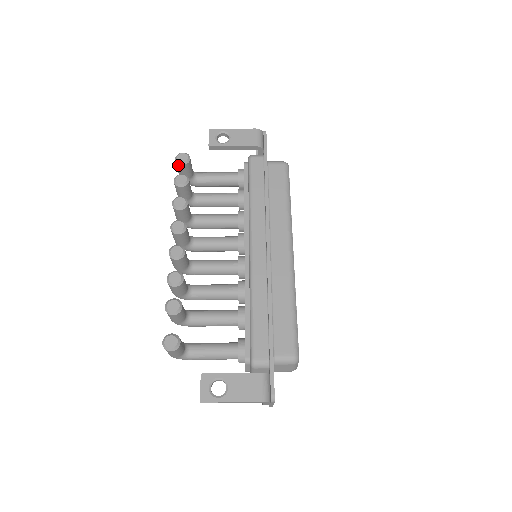
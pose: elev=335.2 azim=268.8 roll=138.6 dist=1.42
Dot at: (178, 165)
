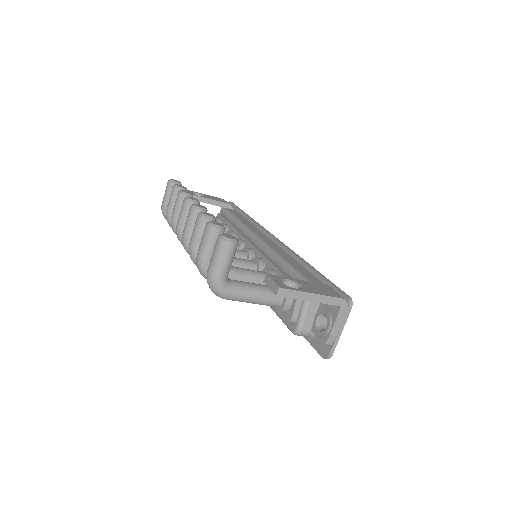
Dot at: (171, 185)
